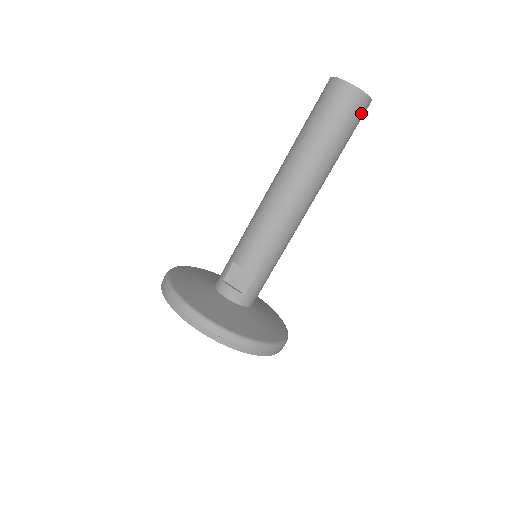
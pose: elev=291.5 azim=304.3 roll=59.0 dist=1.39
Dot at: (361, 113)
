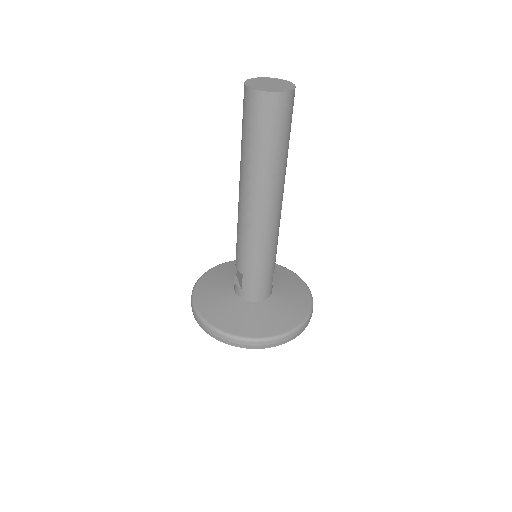
Dot at: (268, 110)
